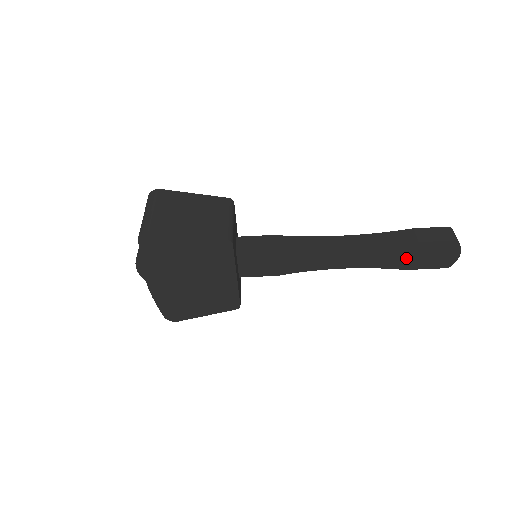
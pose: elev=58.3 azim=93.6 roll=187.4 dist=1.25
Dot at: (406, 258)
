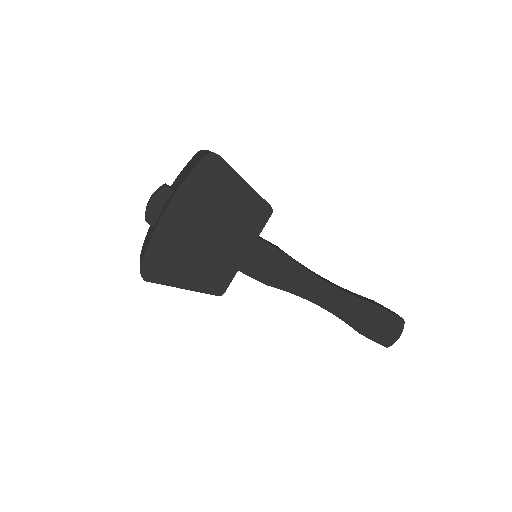
Dot at: (366, 320)
